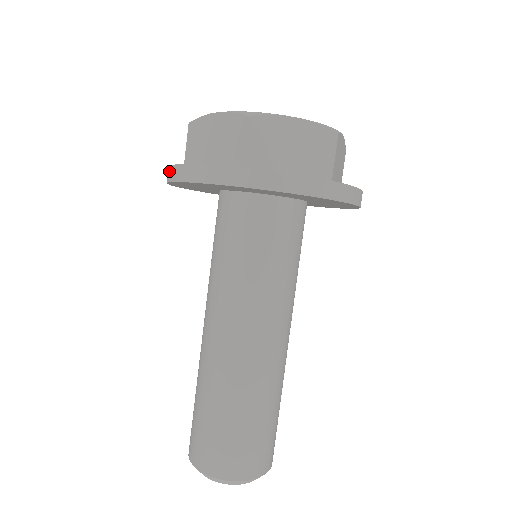
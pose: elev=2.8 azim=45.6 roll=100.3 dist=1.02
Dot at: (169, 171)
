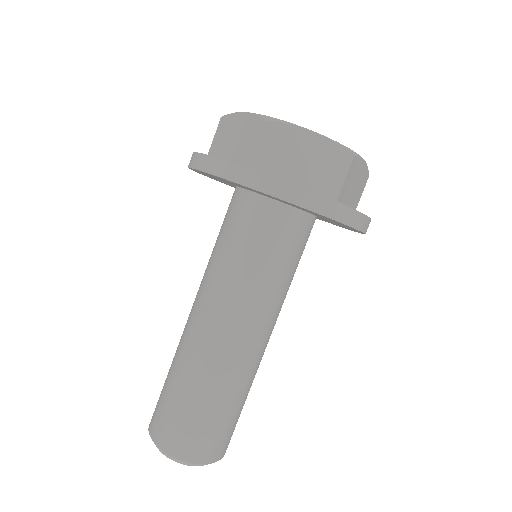
Dot at: (191, 157)
